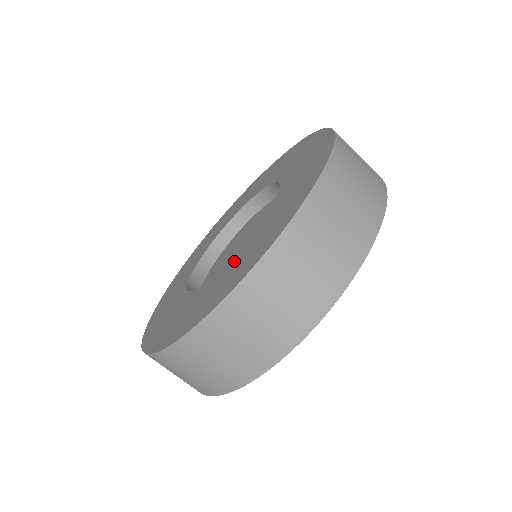
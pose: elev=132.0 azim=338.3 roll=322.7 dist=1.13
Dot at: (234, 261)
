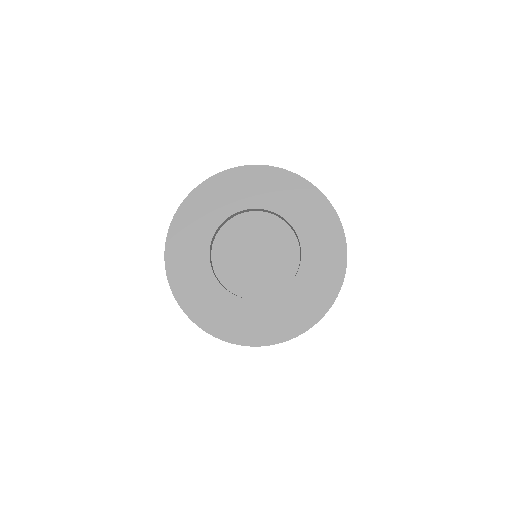
Dot at: (307, 275)
